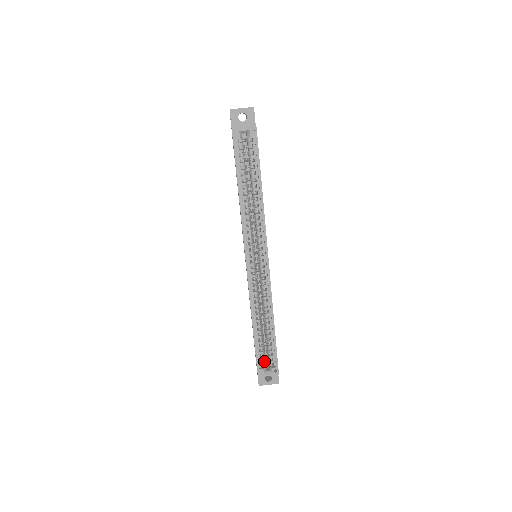
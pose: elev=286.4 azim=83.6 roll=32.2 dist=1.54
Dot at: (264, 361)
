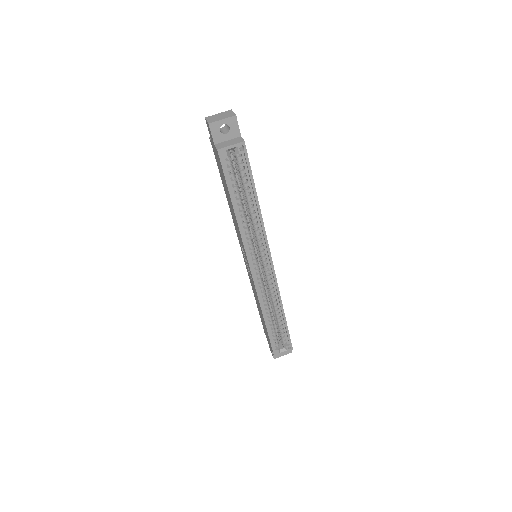
Dot at: (278, 342)
